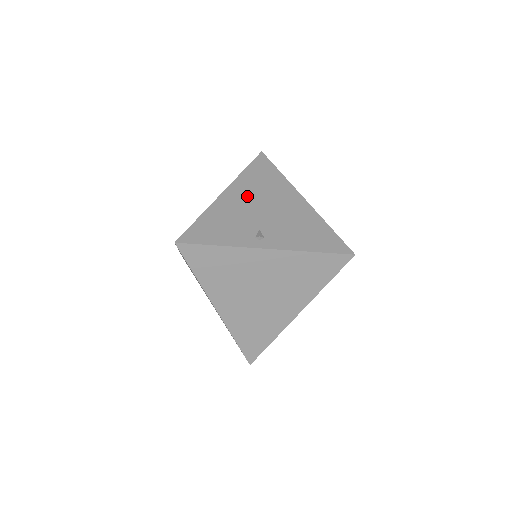
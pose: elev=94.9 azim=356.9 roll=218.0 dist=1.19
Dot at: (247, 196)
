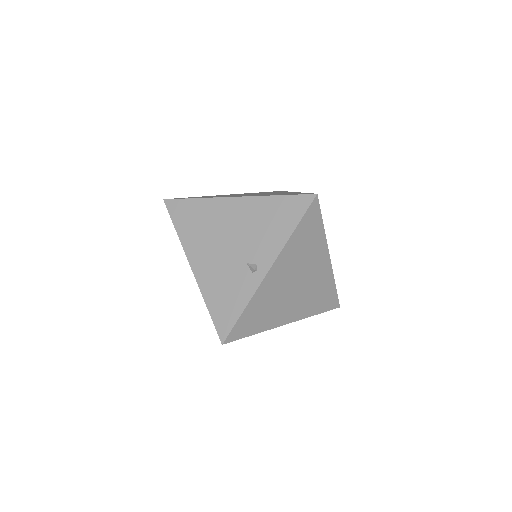
Dot at: (206, 249)
